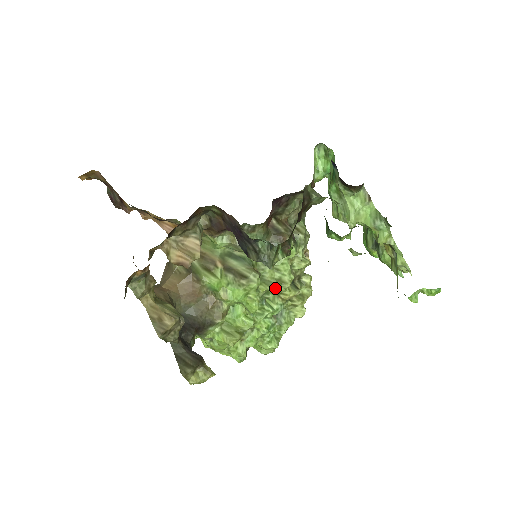
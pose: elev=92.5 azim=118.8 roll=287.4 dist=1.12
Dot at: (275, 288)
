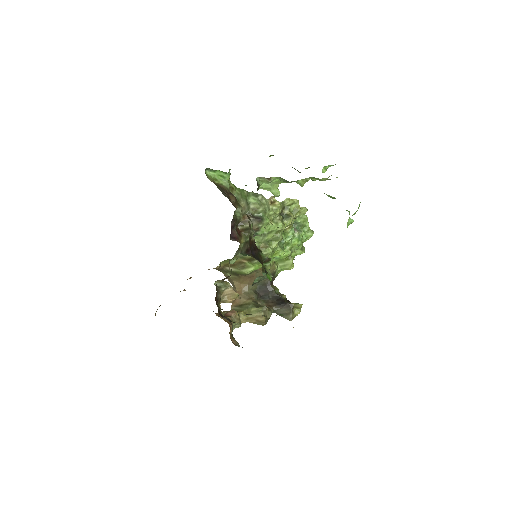
Dot at: (280, 239)
